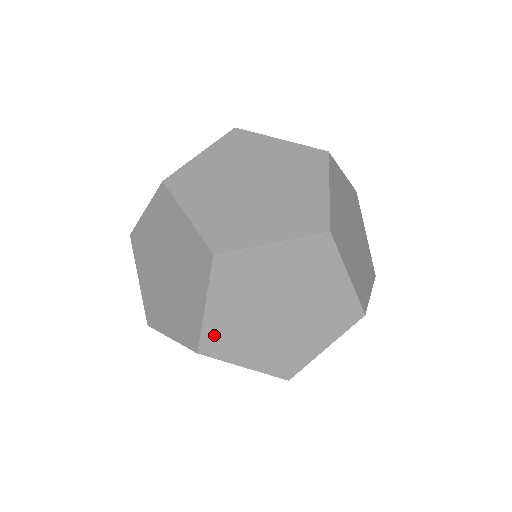
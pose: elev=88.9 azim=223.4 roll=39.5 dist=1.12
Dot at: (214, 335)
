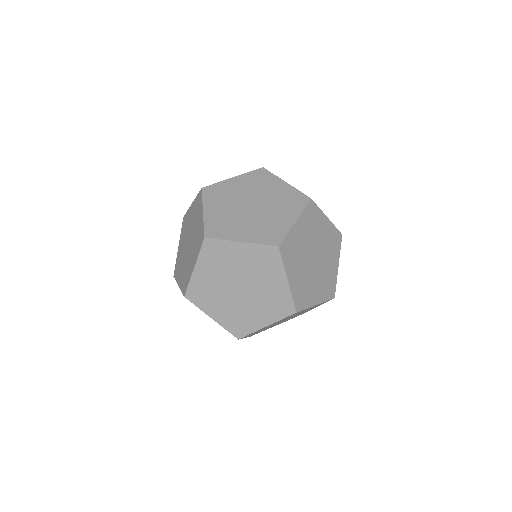
Dot at: (196, 289)
